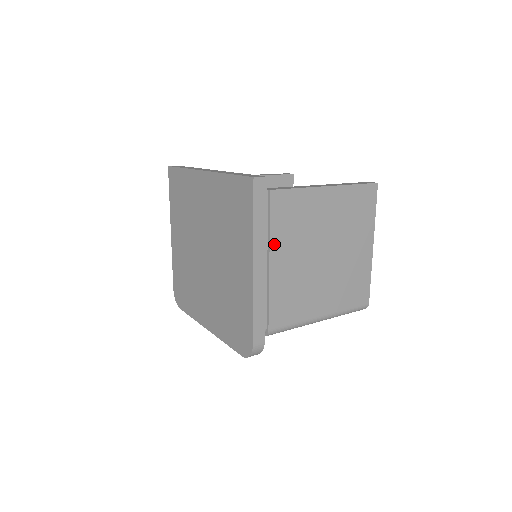
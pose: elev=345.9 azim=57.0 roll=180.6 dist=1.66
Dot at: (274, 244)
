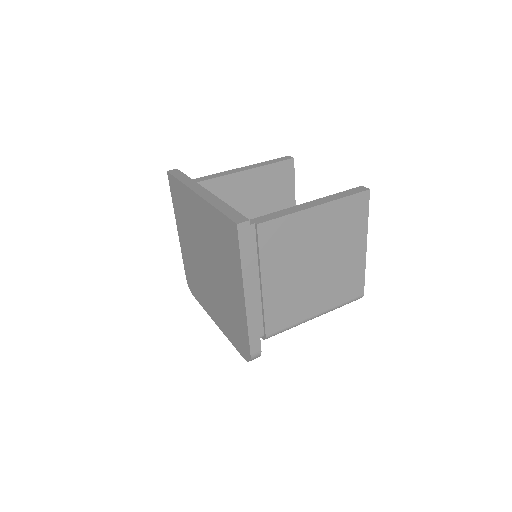
Dot at: (265, 268)
